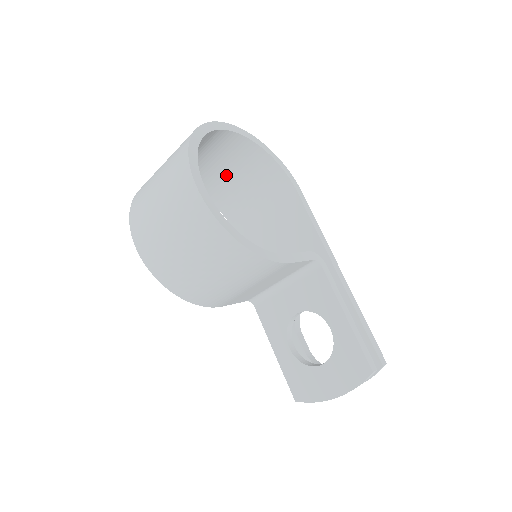
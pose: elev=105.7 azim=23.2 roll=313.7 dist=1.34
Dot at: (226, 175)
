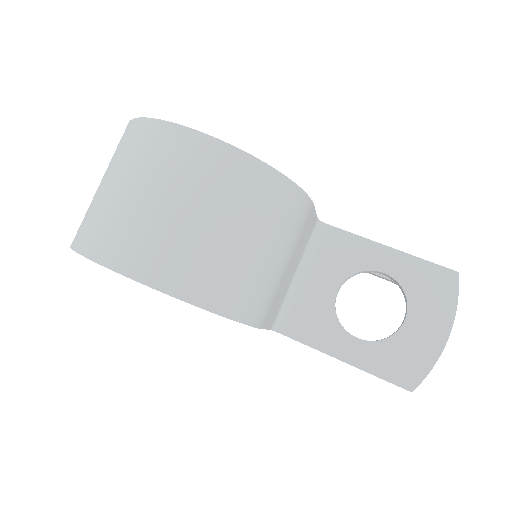
Dot at: occluded
